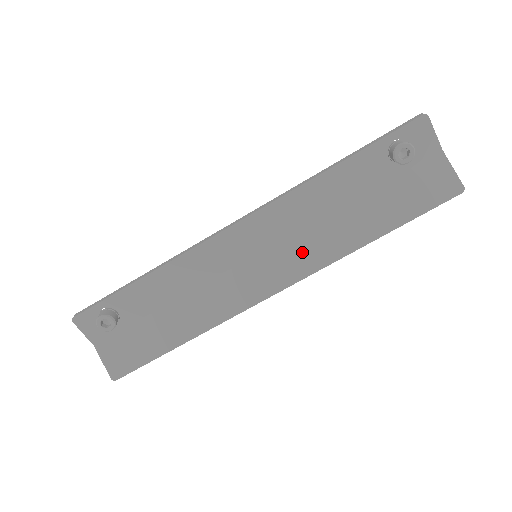
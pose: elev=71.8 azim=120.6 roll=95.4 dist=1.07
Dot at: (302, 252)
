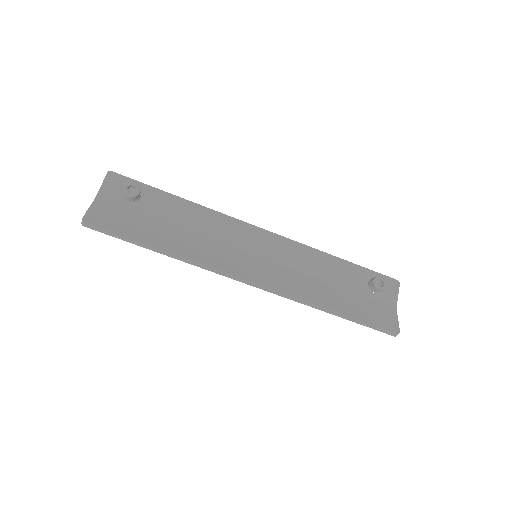
Dot at: (285, 279)
